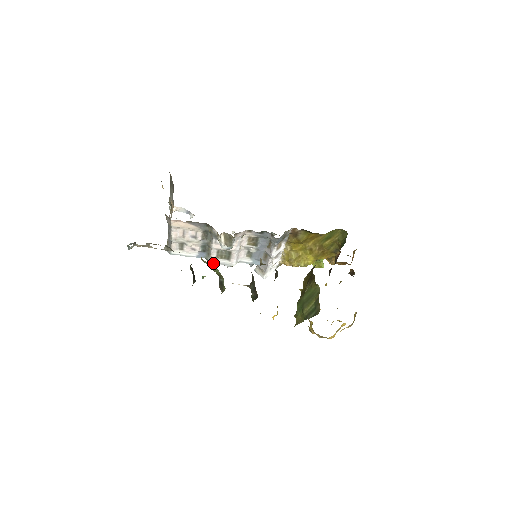
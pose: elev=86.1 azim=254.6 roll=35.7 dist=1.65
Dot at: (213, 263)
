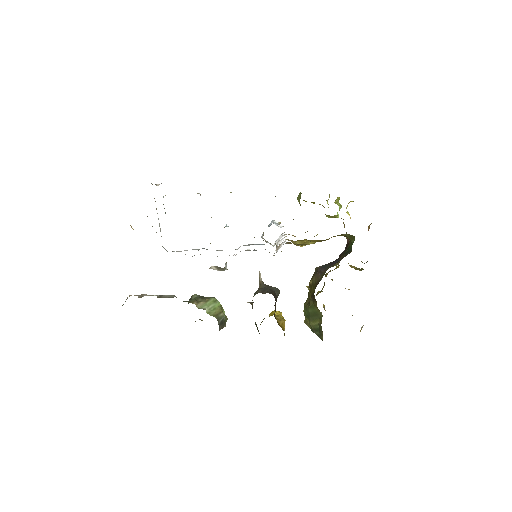
Dot at: occluded
